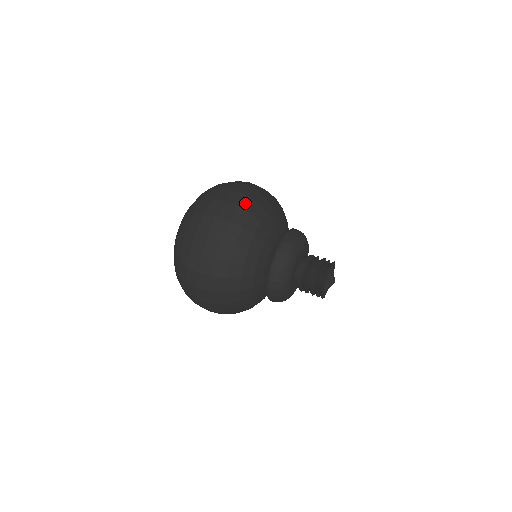
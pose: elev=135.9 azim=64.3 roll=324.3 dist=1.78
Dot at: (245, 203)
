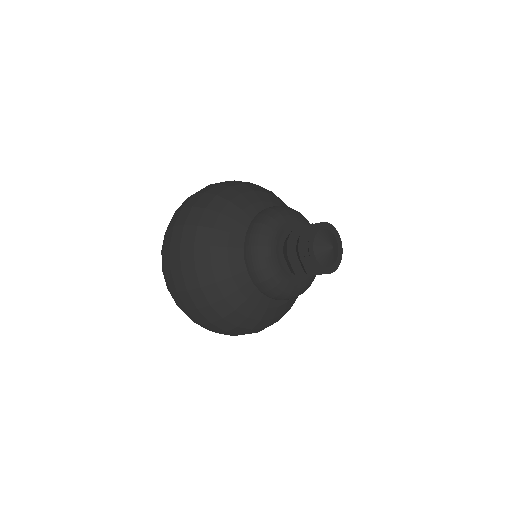
Dot at: occluded
